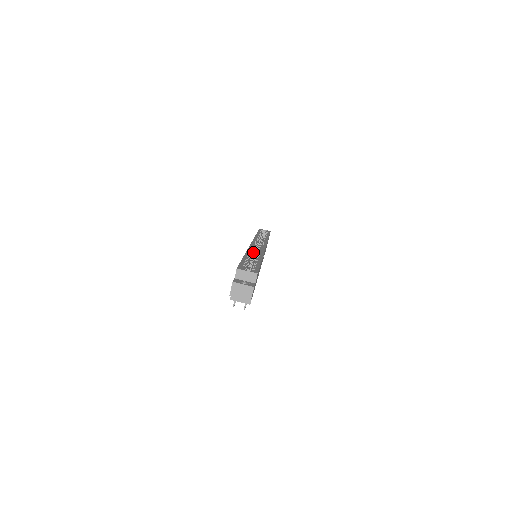
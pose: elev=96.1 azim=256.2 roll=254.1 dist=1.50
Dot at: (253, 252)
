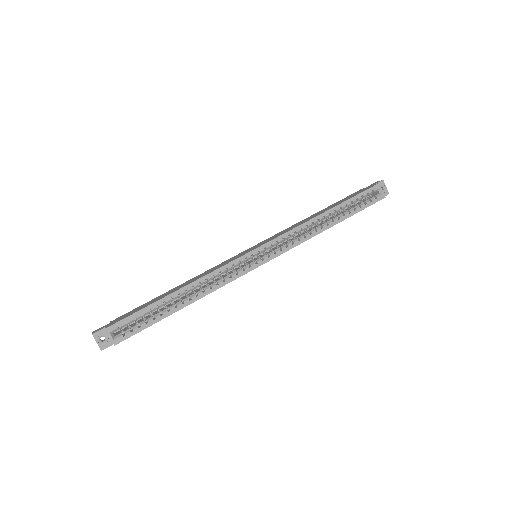
Dot at: (211, 279)
